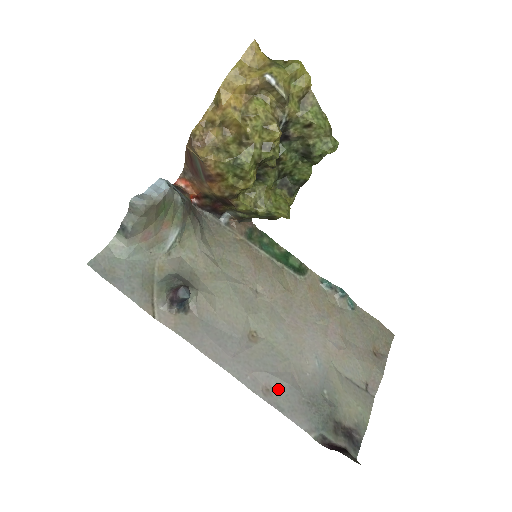
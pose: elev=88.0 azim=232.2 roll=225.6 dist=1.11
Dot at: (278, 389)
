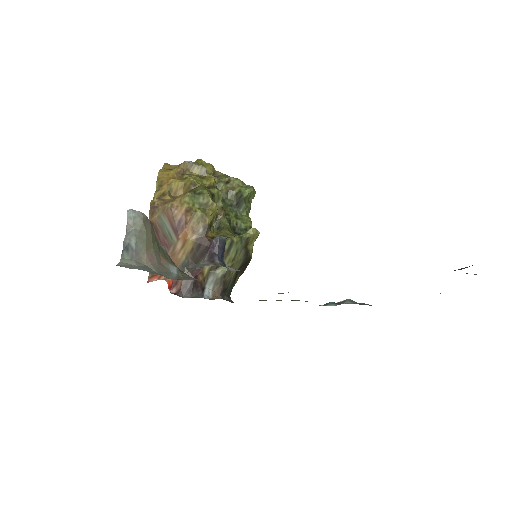
Dot at: occluded
